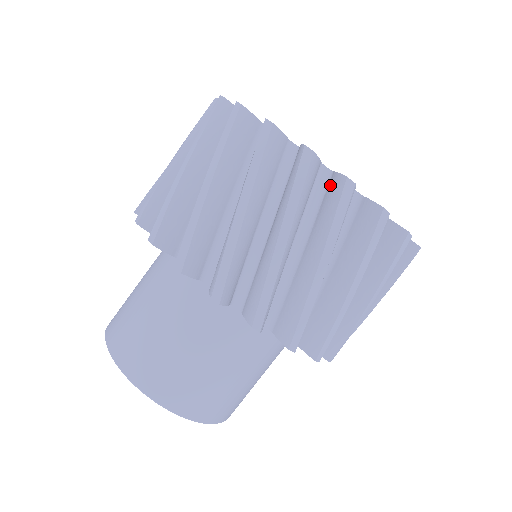
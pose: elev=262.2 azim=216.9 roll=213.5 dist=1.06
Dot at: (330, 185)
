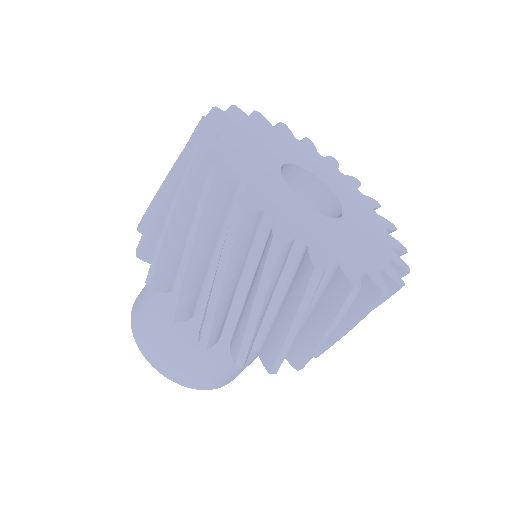
Dot at: (336, 278)
